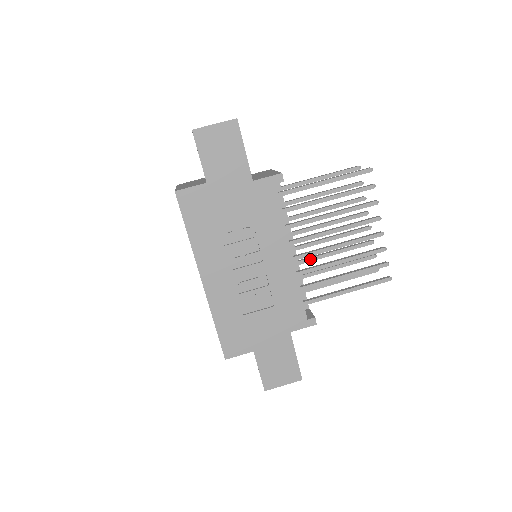
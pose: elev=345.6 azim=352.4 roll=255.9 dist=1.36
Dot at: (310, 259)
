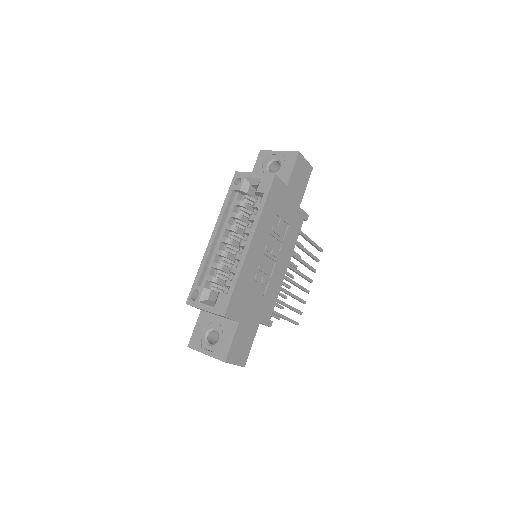
Dot at: occluded
